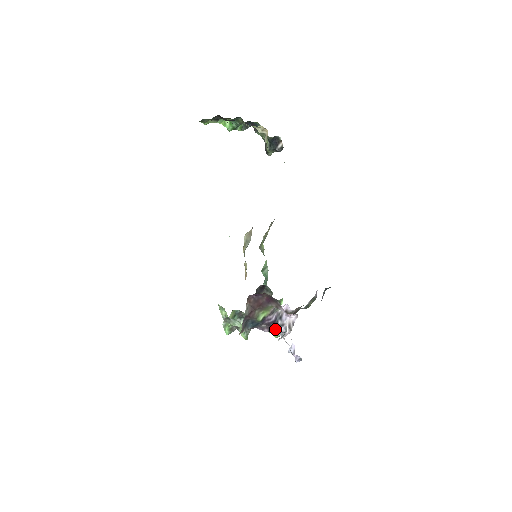
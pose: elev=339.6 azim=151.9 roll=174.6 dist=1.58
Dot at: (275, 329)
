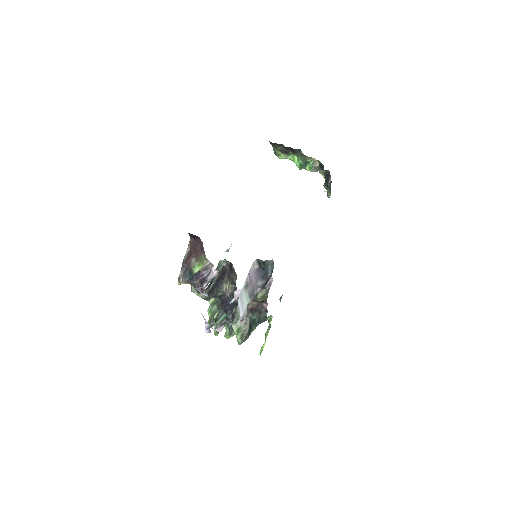
Dot at: occluded
